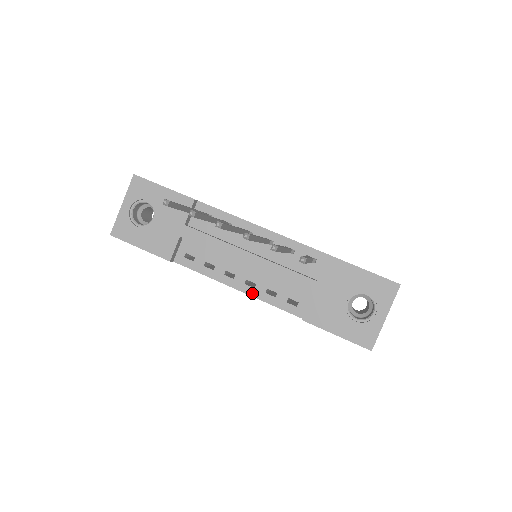
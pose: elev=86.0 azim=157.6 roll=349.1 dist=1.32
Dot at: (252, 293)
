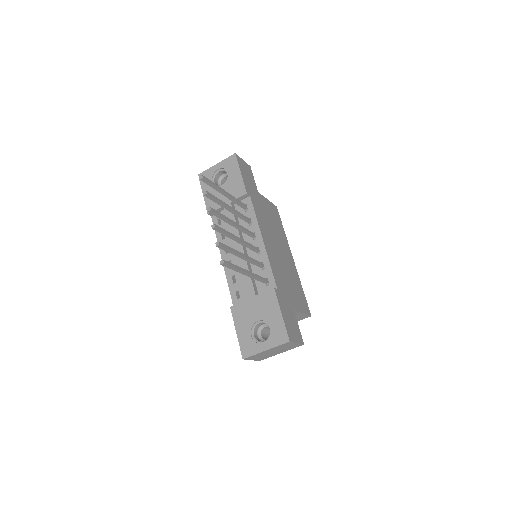
Dot at: (226, 270)
